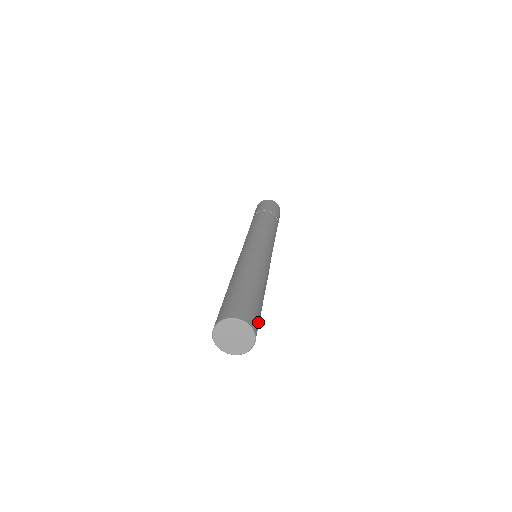
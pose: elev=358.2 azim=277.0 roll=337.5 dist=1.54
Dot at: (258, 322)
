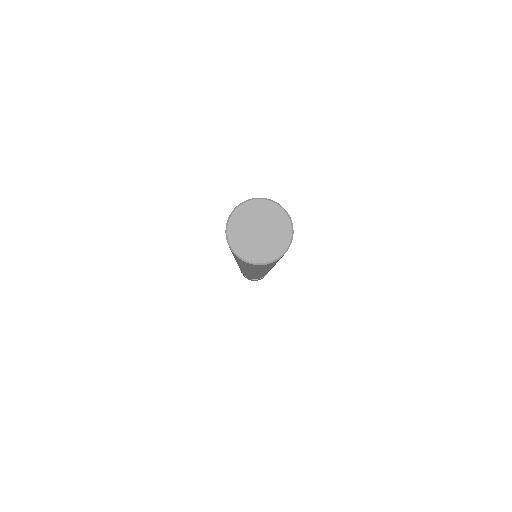
Dot at: occluded
